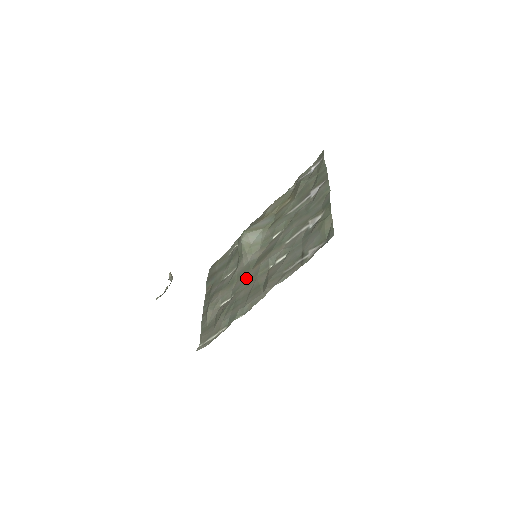
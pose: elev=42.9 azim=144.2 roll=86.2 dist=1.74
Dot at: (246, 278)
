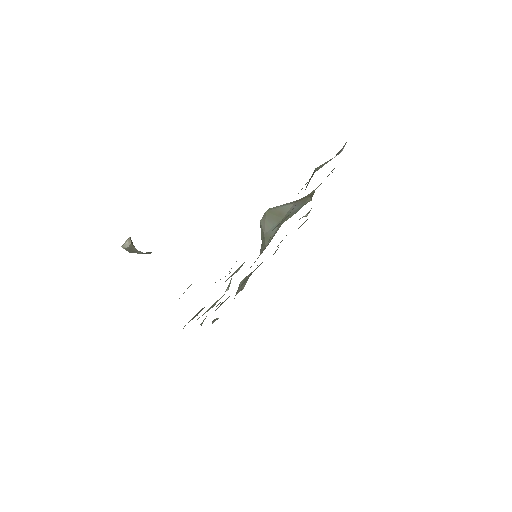
Dot at: occluded
